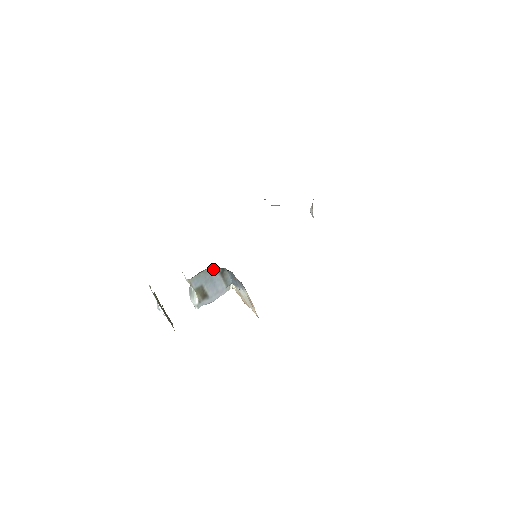
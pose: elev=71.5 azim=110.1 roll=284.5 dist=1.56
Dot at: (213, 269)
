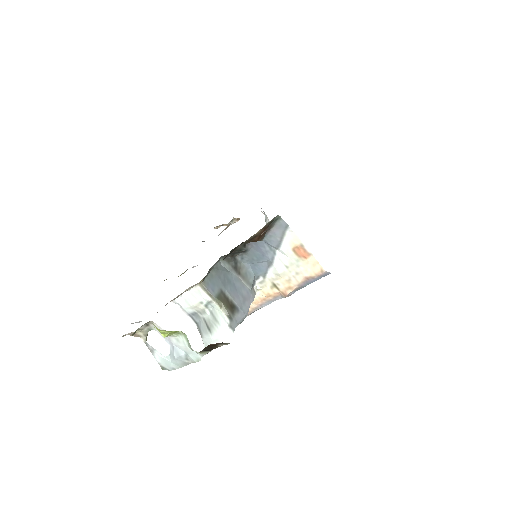
Dot at: (222, 266)
